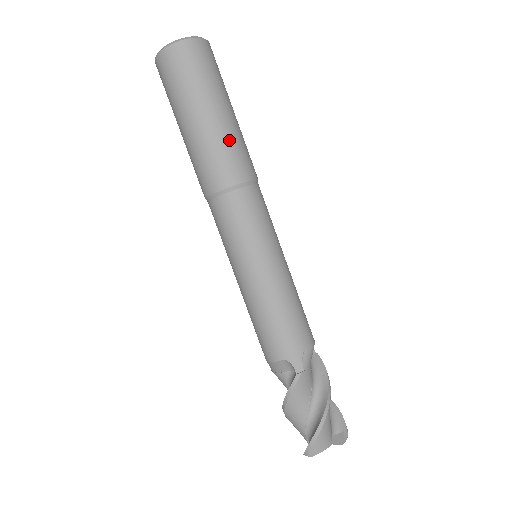
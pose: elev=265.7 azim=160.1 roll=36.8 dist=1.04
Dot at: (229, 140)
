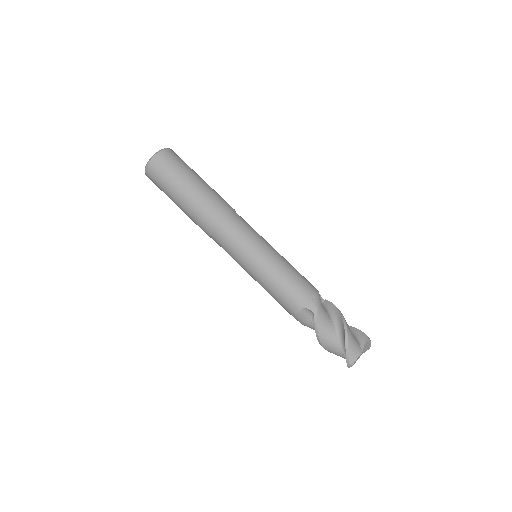
Dot at: (206, 195)
